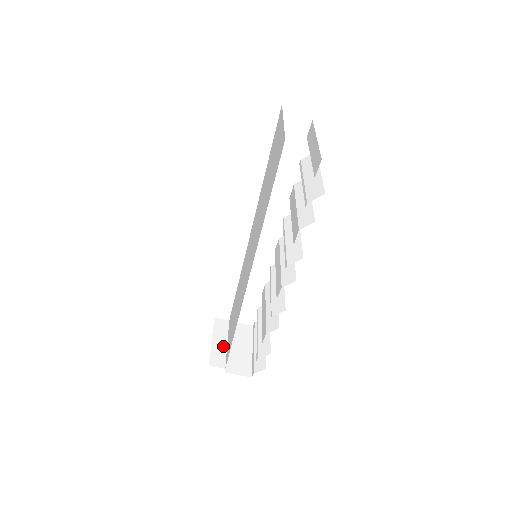
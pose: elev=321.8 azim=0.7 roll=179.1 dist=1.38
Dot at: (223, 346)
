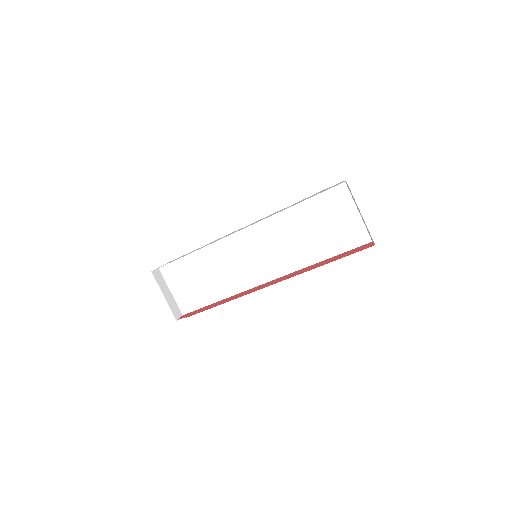
Dot at: (171, 296)
